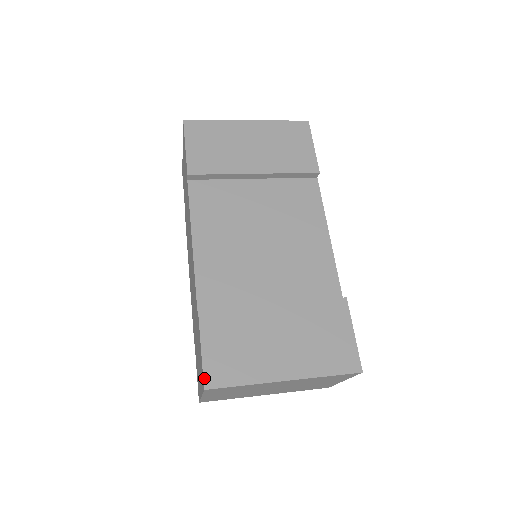
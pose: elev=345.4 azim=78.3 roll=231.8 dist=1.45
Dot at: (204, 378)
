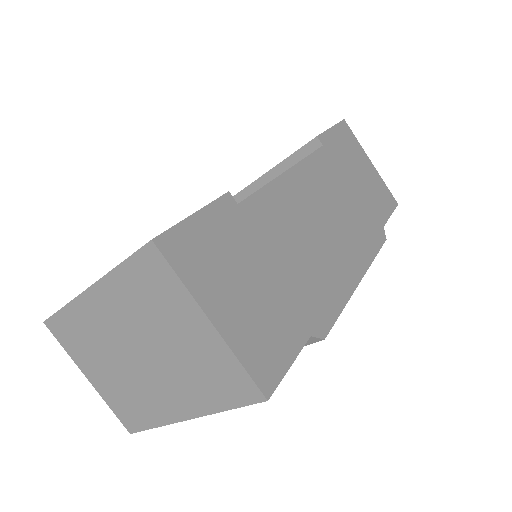
Dot at: occluded
